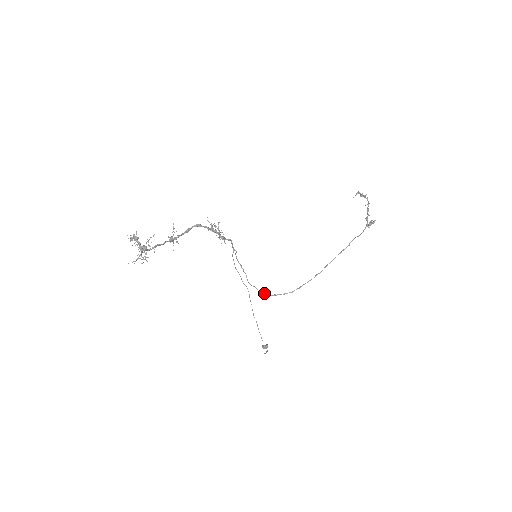
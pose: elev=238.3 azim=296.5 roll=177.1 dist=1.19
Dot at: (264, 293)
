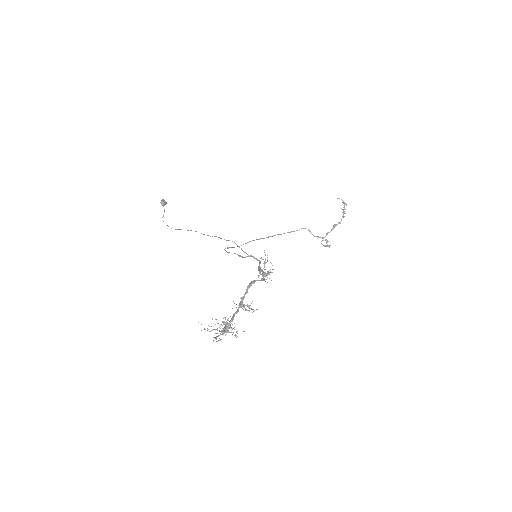
Dot at: occluded
